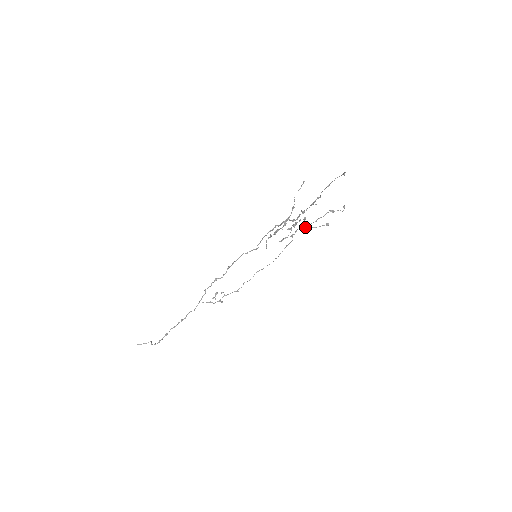
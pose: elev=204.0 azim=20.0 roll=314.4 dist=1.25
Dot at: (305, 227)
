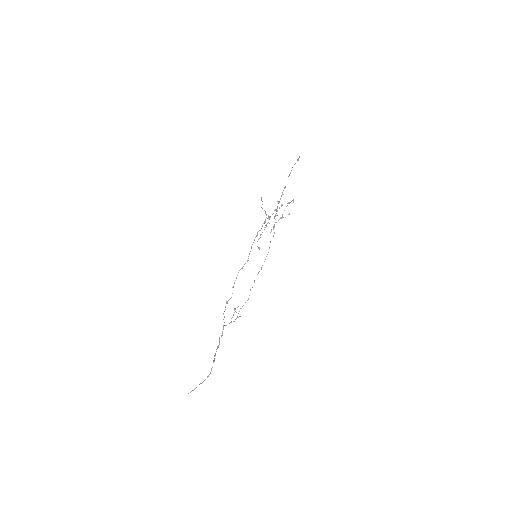
Dot at: (279, 219)
